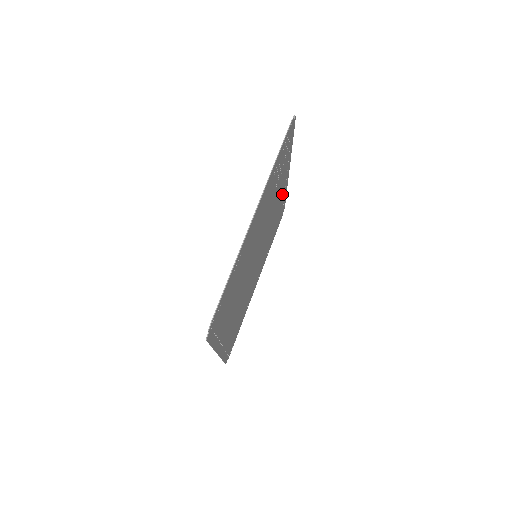
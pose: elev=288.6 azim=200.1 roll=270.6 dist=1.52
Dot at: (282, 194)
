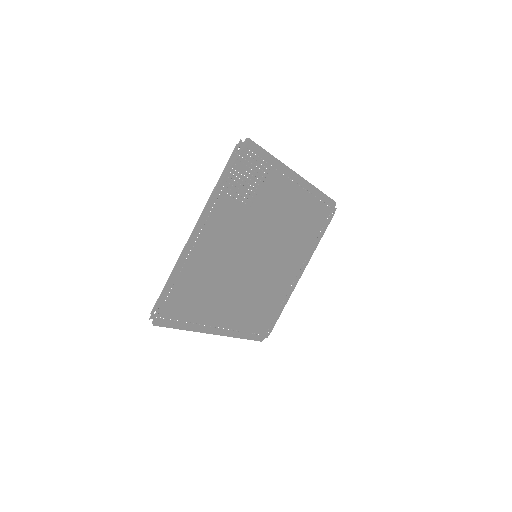
Dot at: (299, 196)
